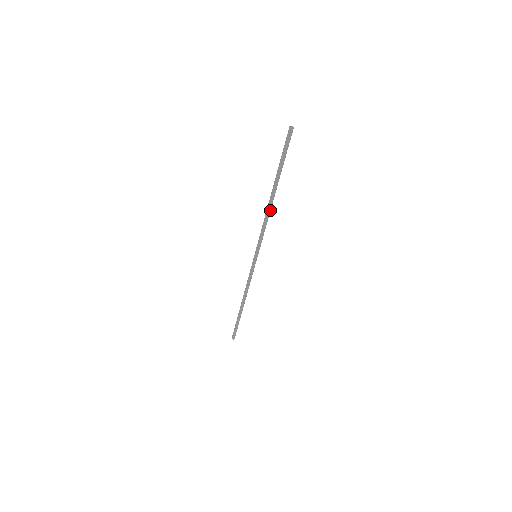
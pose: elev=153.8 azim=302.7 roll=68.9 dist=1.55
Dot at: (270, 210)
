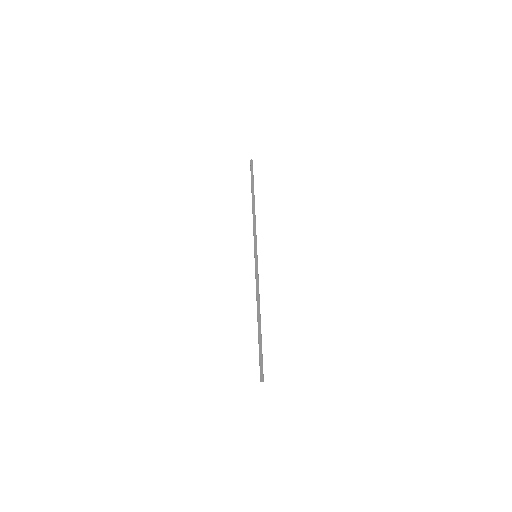
Dot at: occluded
